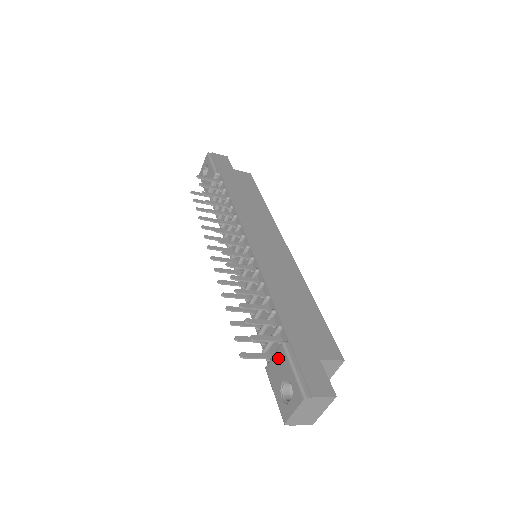
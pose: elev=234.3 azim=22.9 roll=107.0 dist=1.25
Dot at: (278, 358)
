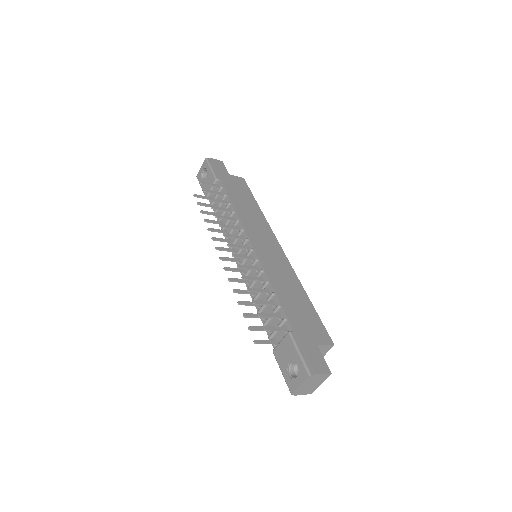
Dot at: (285, 344)
